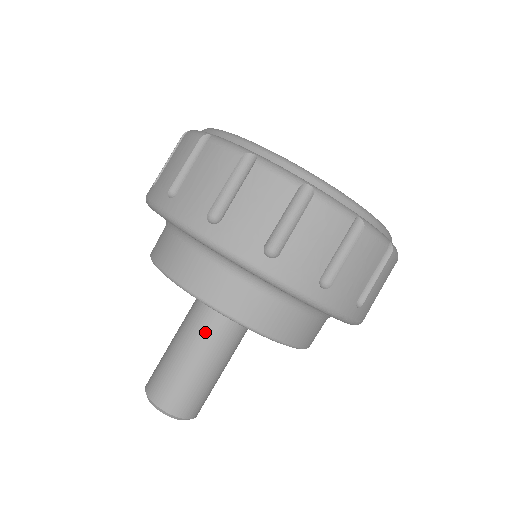
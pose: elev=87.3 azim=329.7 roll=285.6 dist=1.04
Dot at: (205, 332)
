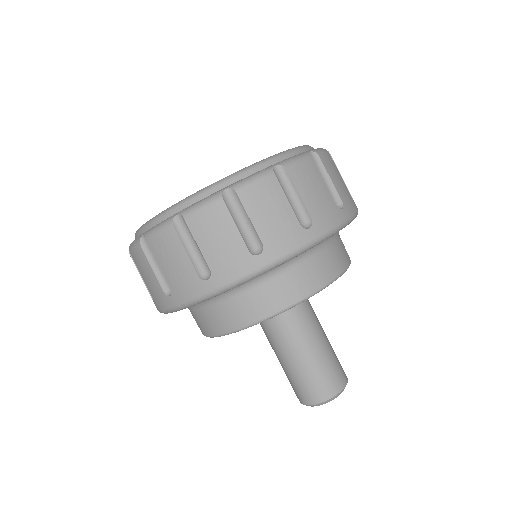
Dot at: (270, 337)
